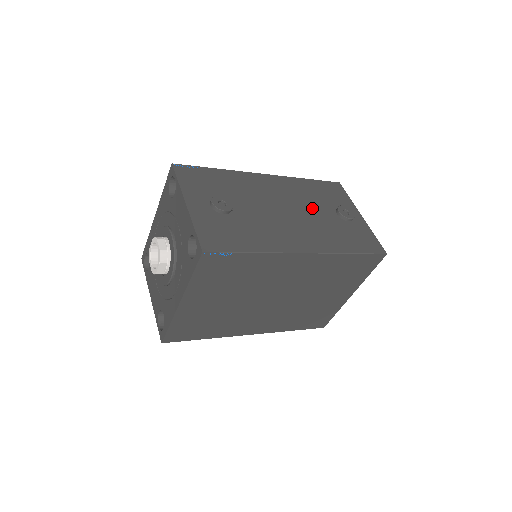
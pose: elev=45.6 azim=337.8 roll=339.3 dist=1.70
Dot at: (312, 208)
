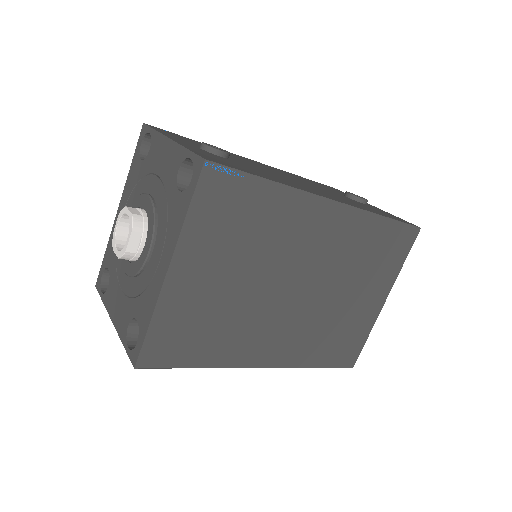
Dot at: occluded
